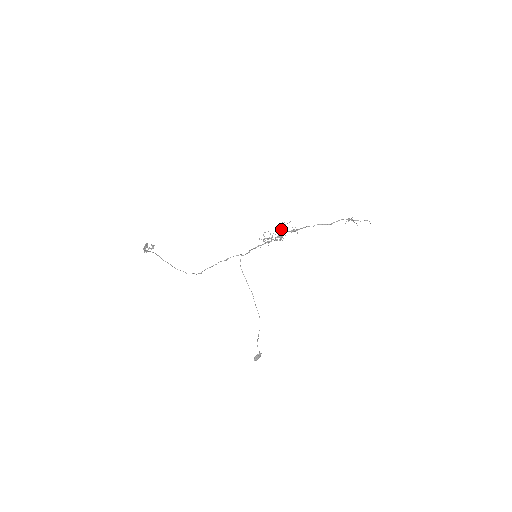
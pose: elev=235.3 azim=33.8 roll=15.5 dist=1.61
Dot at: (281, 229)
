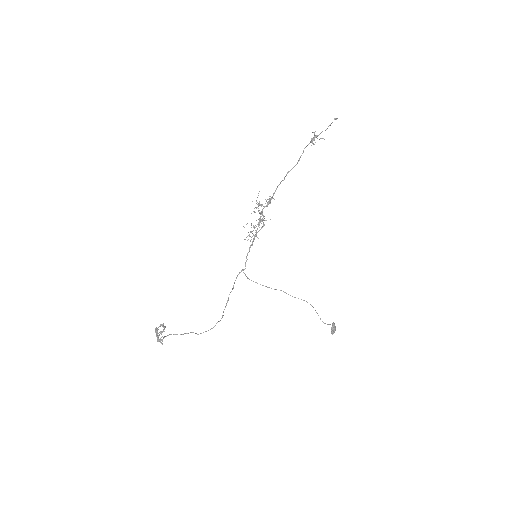
Dot at: (256, 208)
